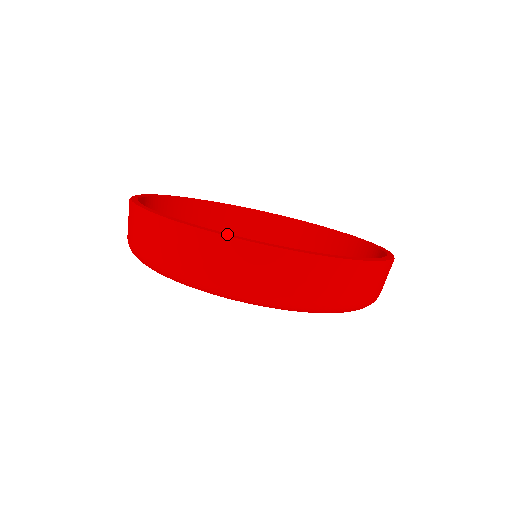
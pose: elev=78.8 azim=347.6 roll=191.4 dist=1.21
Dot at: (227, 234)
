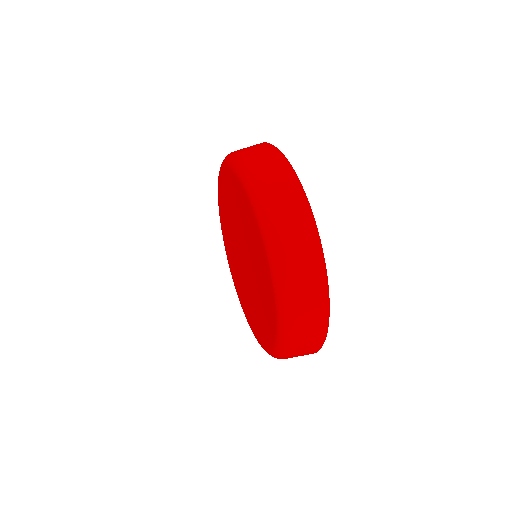
Dot at: occluded
